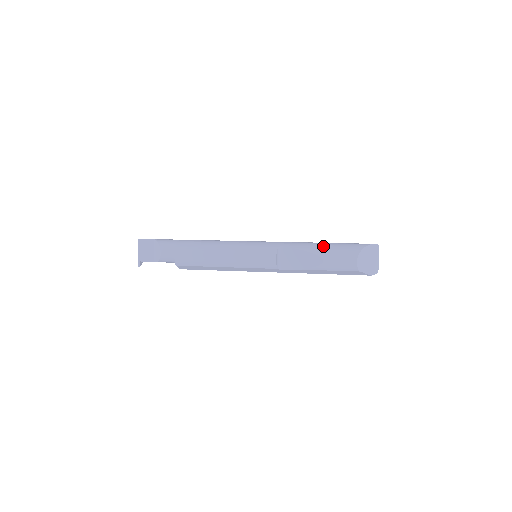
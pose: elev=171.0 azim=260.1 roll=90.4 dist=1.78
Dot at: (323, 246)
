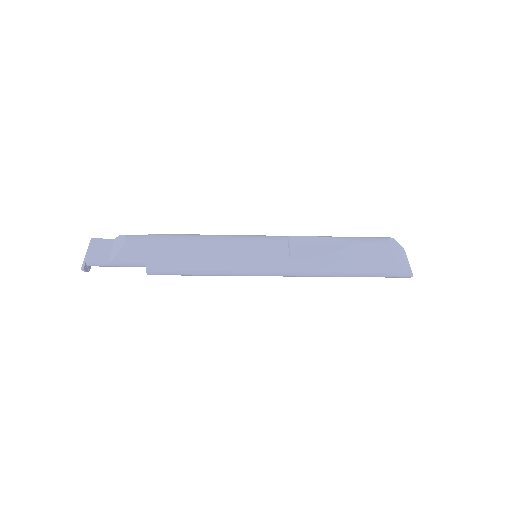
Dot at: occluded
